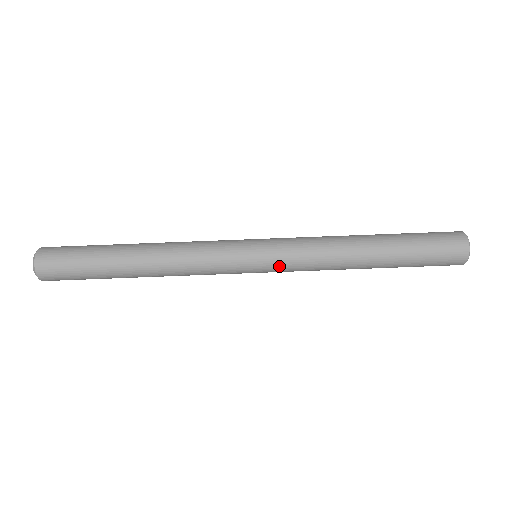
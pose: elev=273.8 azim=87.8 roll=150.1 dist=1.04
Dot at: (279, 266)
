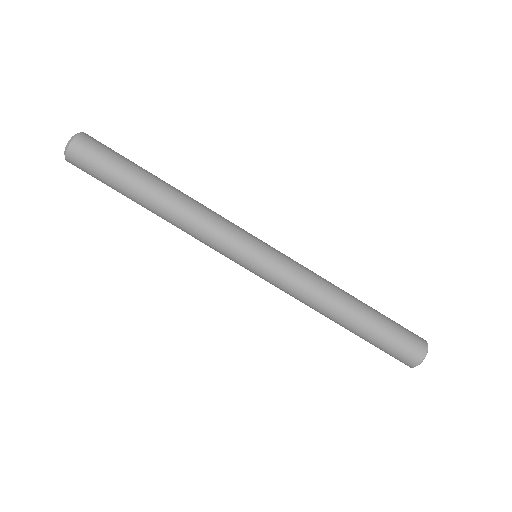
Dot at: (266, 280)
